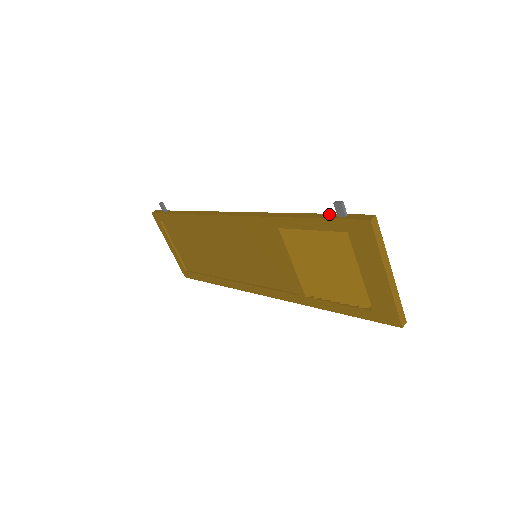
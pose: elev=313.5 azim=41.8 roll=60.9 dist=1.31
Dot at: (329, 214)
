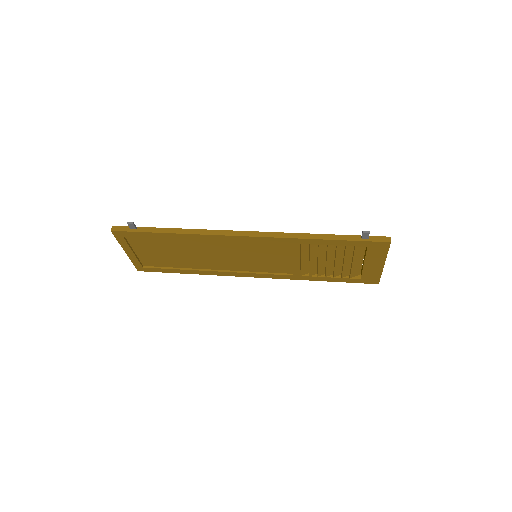
Dot at: (352, 236)
